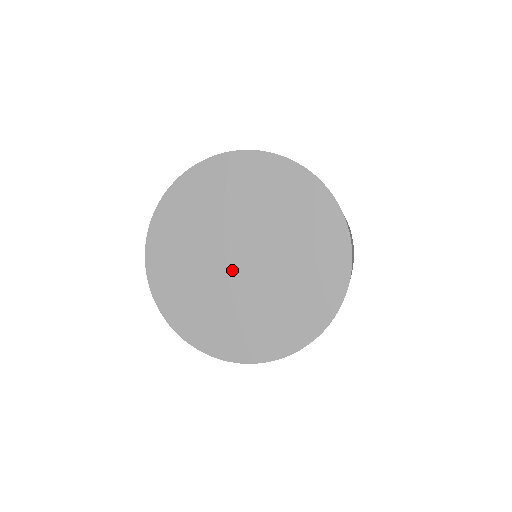
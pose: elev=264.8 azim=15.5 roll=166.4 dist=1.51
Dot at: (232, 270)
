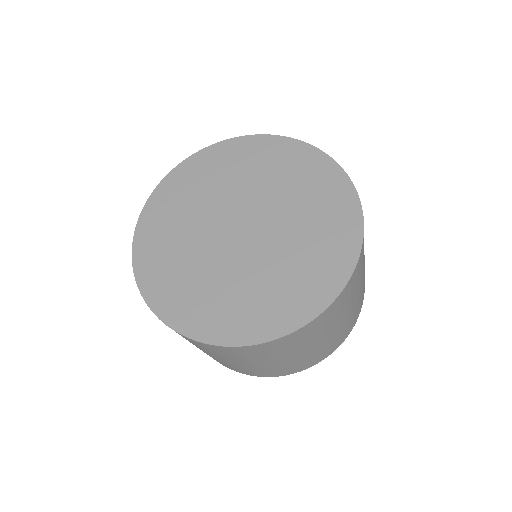
Dot at: (224, 235)
